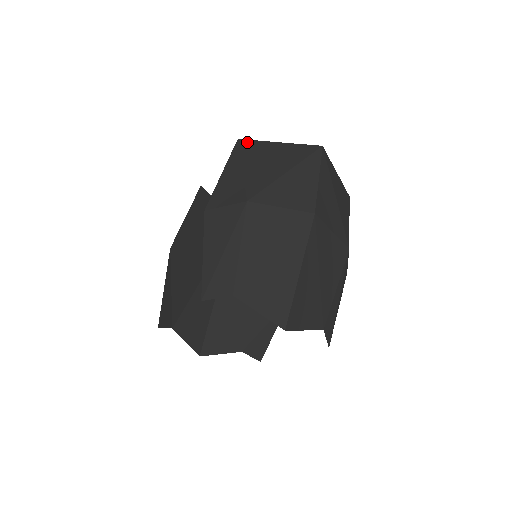
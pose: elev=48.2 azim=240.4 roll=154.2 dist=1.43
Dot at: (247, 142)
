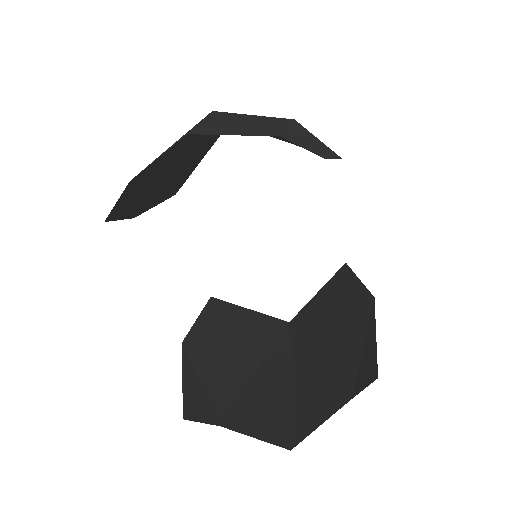
Dot at: (180, 186)
